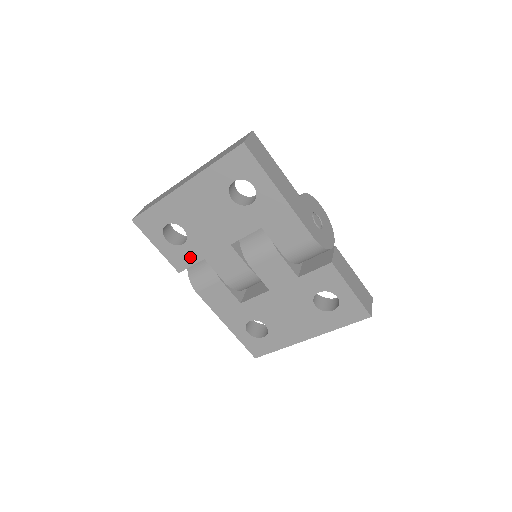
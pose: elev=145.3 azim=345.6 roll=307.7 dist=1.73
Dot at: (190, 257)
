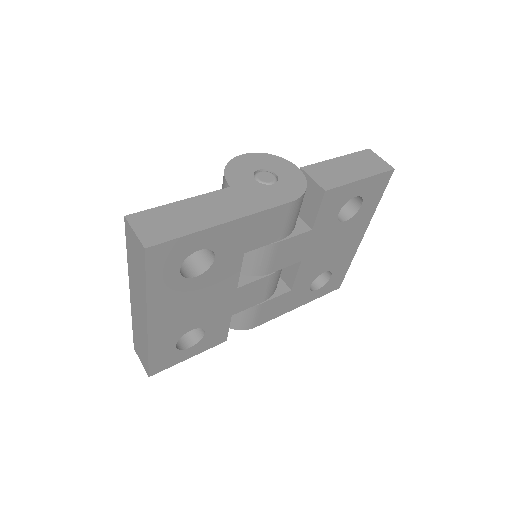
Dot at: (220, 328)
